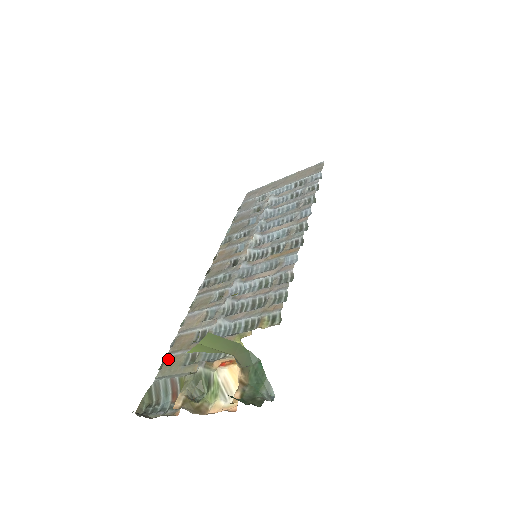
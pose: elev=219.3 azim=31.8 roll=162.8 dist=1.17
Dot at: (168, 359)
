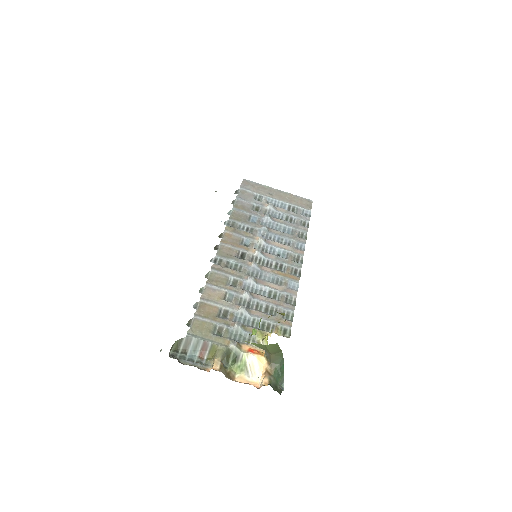
Dot at: (197, 321)
